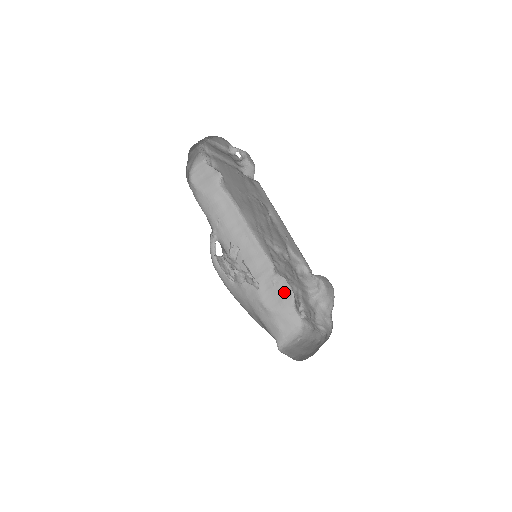
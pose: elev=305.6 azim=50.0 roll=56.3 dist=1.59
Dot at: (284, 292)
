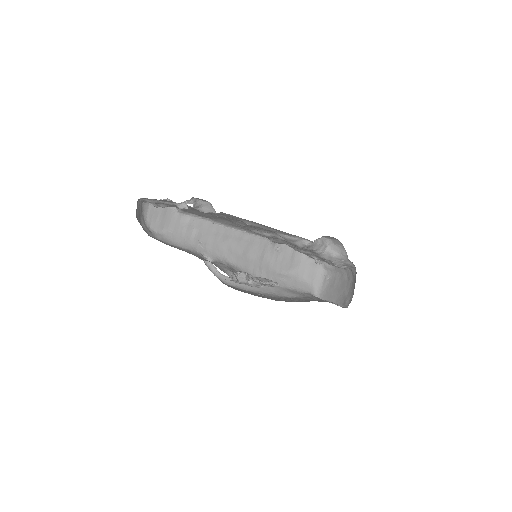
Dot at: (291, 250)
